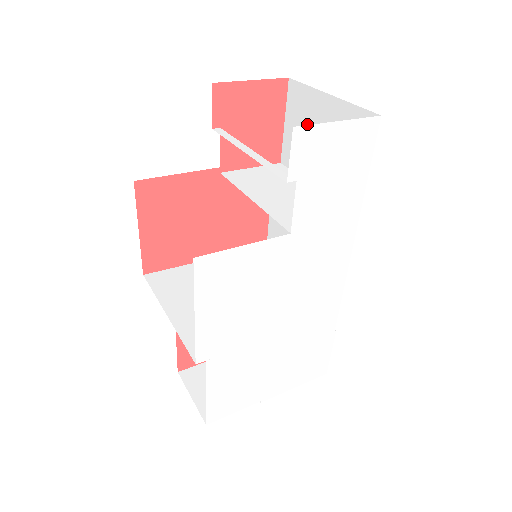
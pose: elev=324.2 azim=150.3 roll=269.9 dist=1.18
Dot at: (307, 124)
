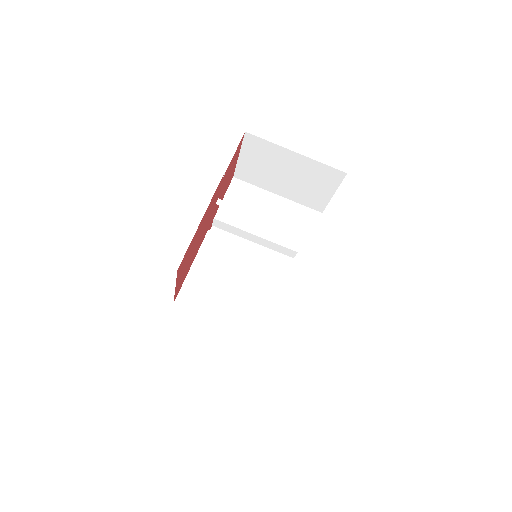
Dot at: (269, 162)
